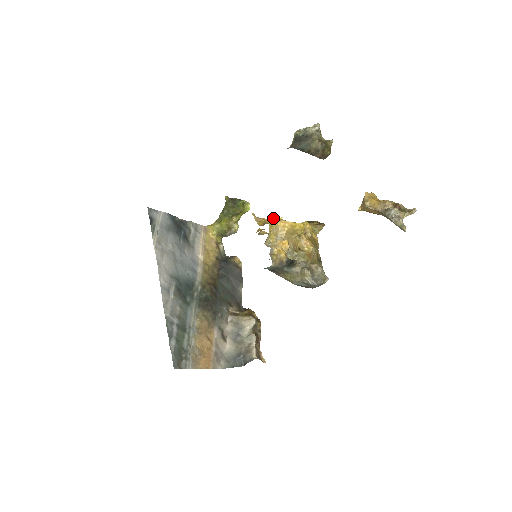
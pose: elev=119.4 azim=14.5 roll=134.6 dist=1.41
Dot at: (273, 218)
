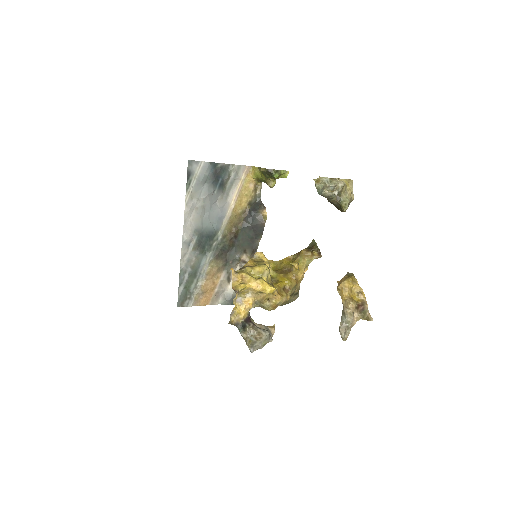
Dot at: (257, 267)
